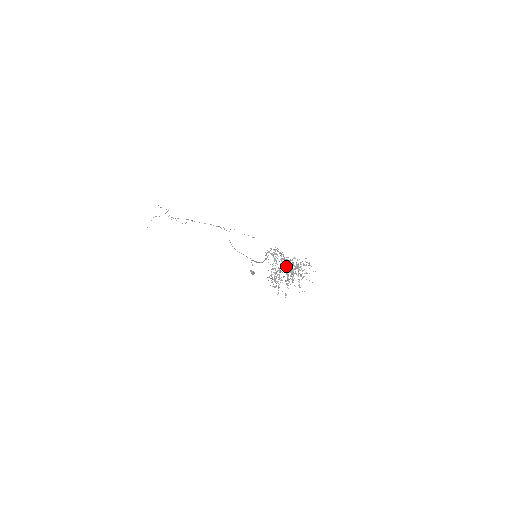
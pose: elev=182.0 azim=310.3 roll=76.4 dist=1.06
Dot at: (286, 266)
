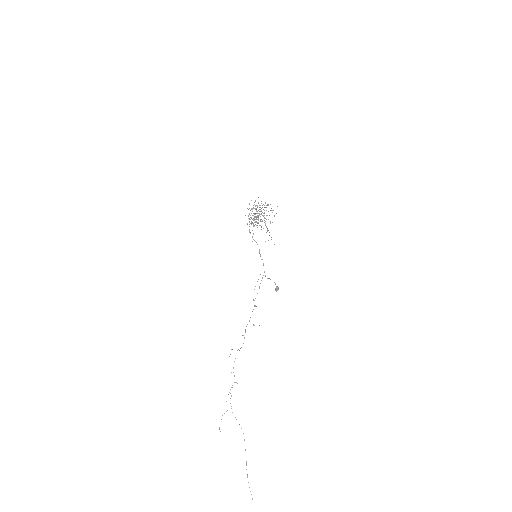
Dot at: occluded
